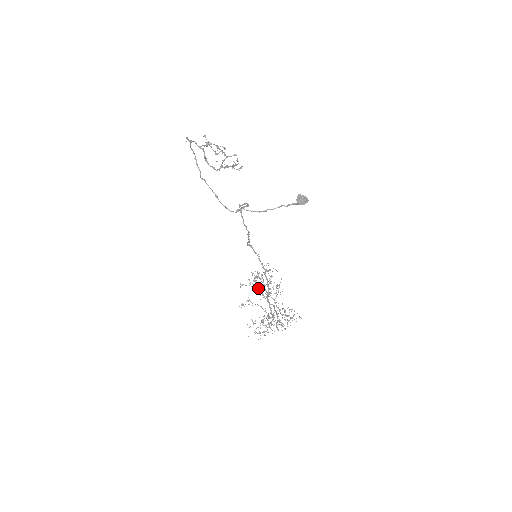
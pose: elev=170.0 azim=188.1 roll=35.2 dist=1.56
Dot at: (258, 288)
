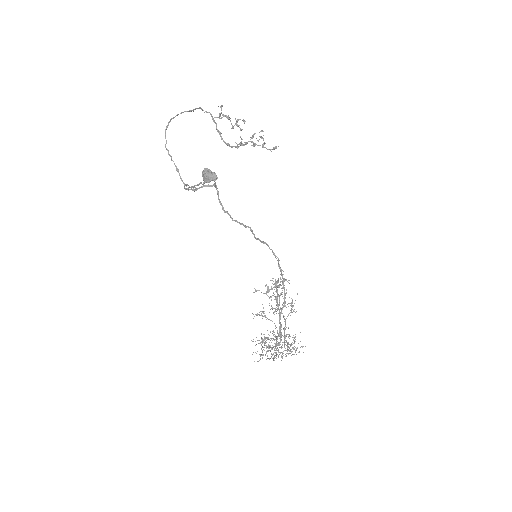
Dot at: occluded
